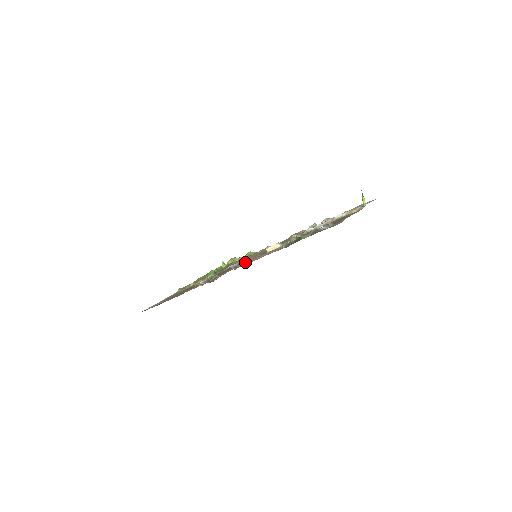
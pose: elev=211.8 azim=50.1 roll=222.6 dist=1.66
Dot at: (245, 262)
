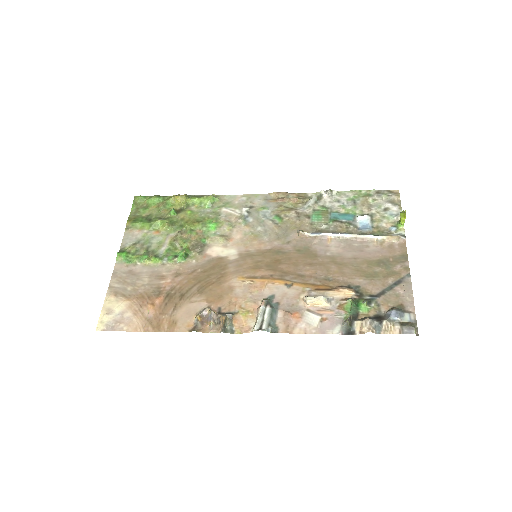
Dot at: (275, 310)
